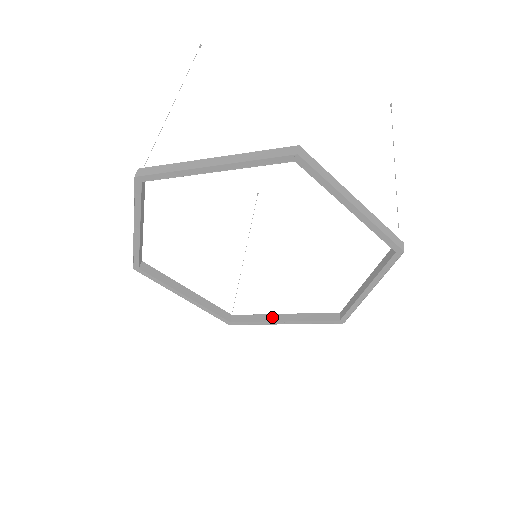
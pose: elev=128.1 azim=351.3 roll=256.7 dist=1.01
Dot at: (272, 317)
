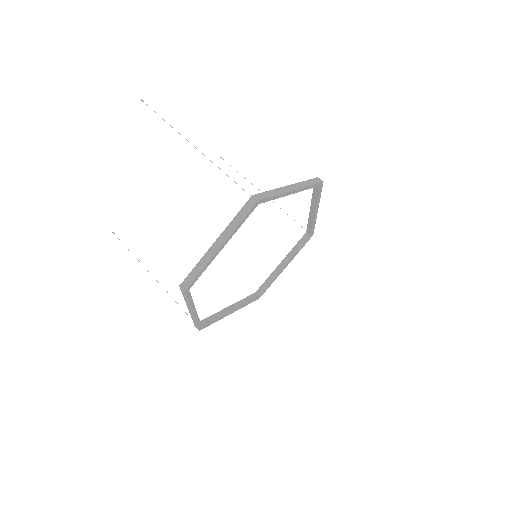
Dot at: (224, 311)
